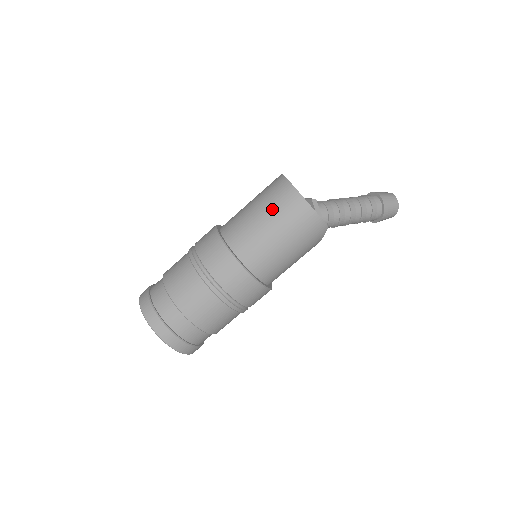
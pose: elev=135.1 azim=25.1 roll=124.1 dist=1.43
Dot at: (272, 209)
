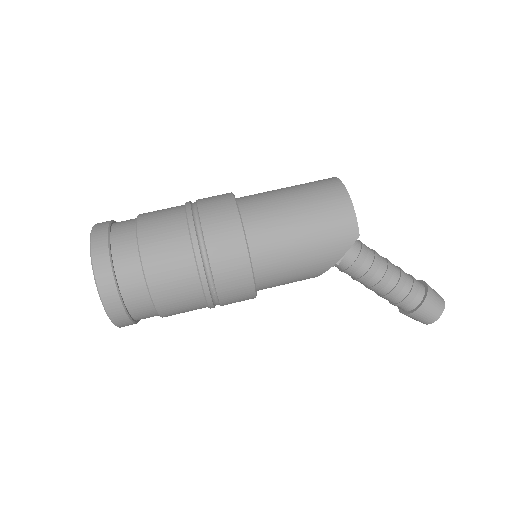
Dot at: (304, 187)
